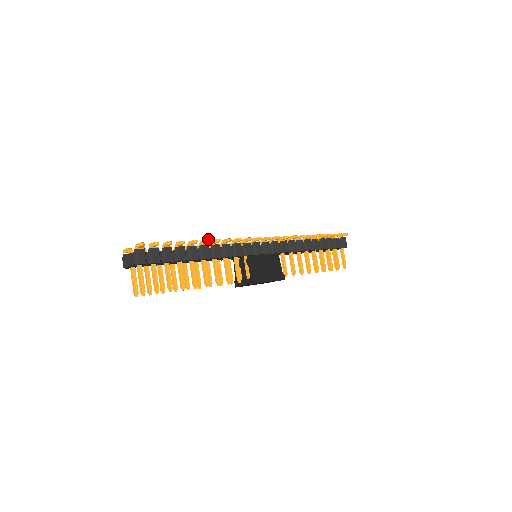
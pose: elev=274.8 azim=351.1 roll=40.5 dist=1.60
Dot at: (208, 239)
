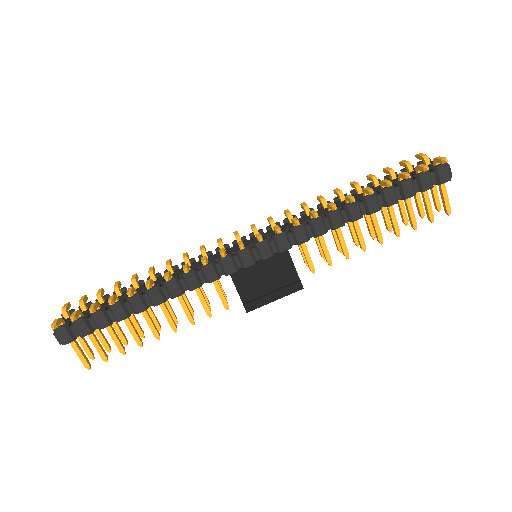
Dot at: (148, 284)
